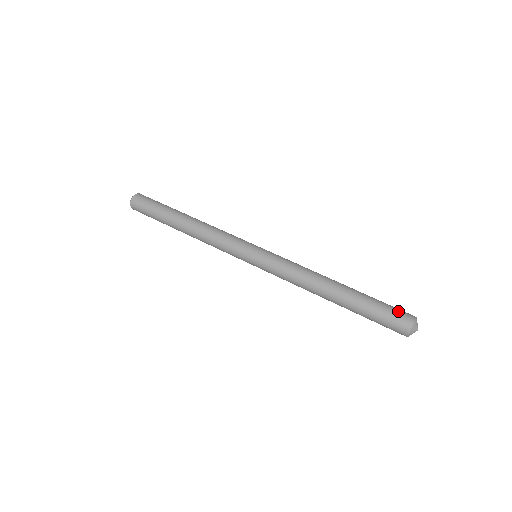
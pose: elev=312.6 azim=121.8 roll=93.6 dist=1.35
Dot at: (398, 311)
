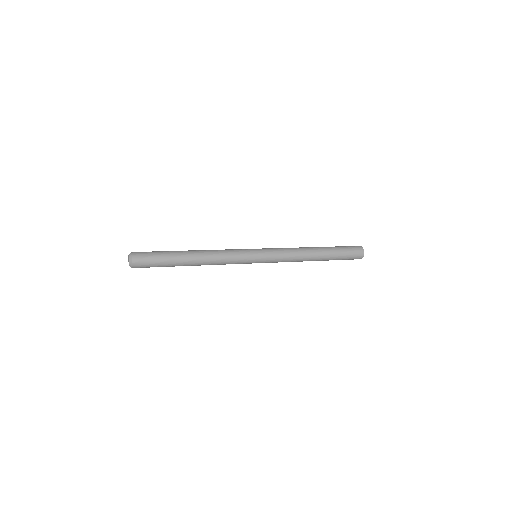
Dot at: occluded
